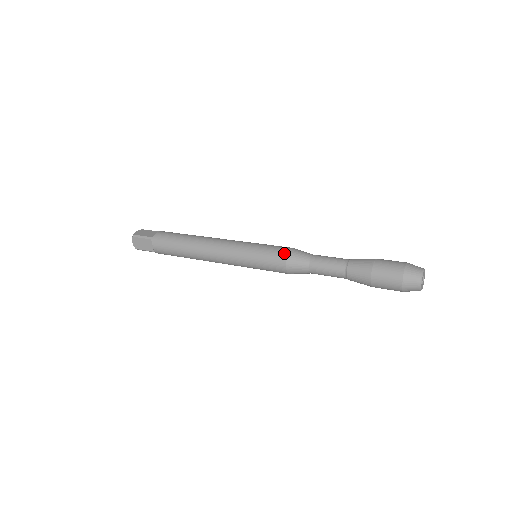
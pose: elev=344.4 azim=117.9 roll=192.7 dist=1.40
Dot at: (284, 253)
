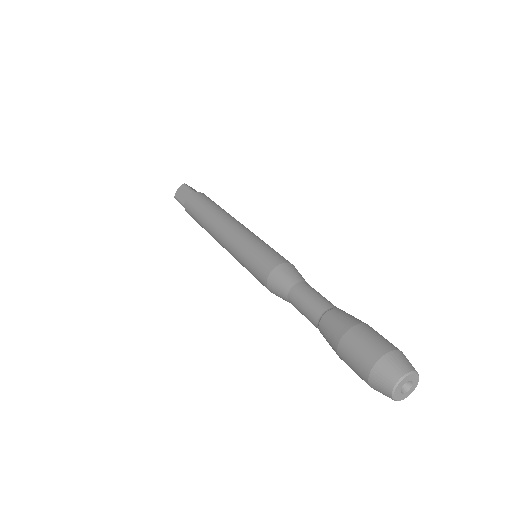
Dot at: (282, 260)
